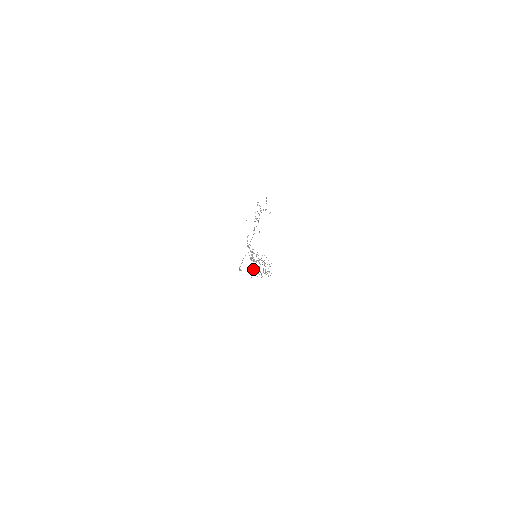
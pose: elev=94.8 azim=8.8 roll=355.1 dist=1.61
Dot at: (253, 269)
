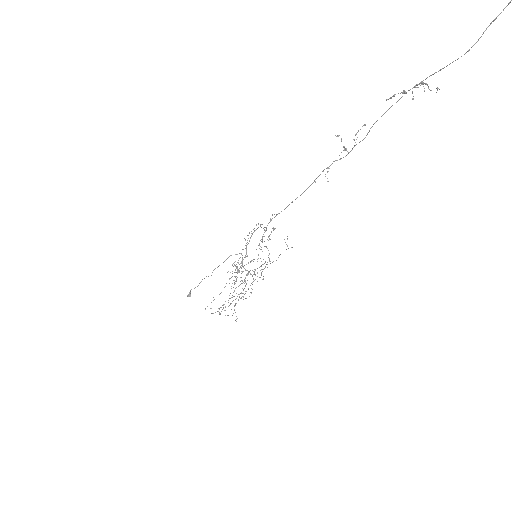
Dot at: occluded
